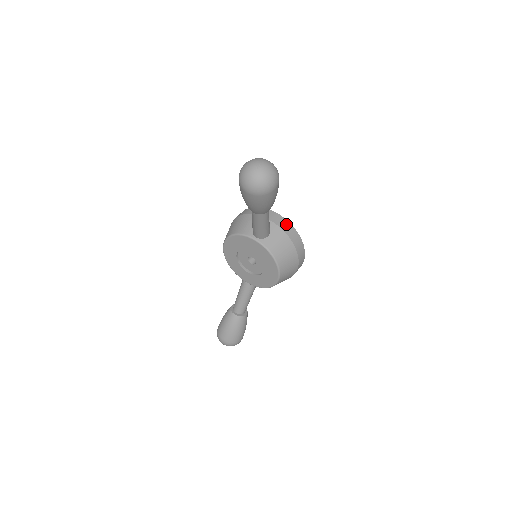
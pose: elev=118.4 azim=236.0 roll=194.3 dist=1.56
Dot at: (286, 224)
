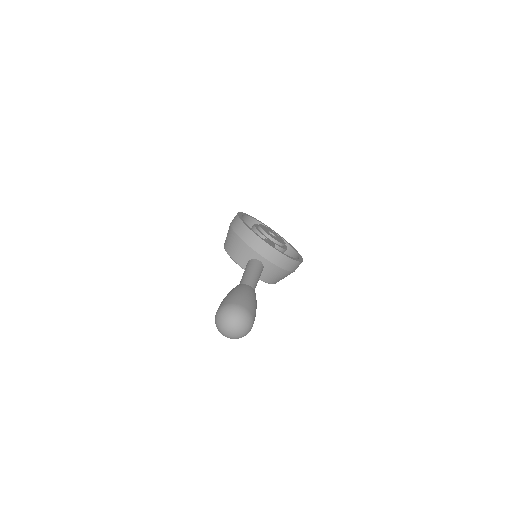
Dot at: (280, 258)
